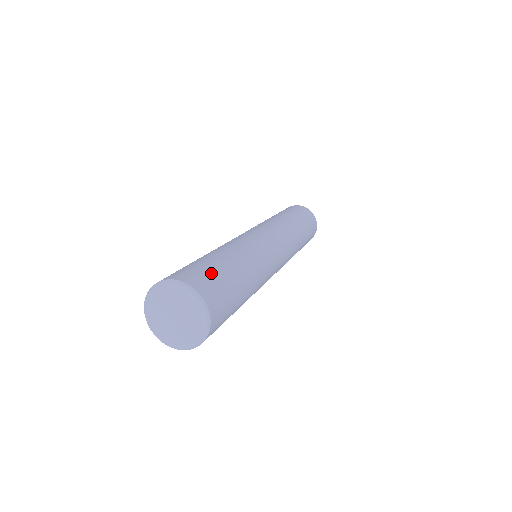
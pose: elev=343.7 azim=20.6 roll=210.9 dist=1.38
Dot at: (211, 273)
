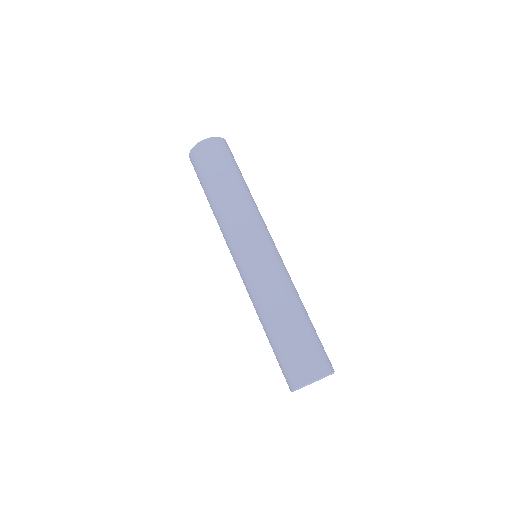
Dot at: (297, 356)
